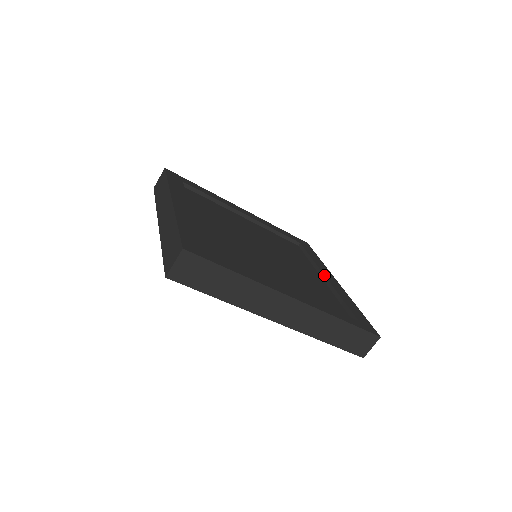
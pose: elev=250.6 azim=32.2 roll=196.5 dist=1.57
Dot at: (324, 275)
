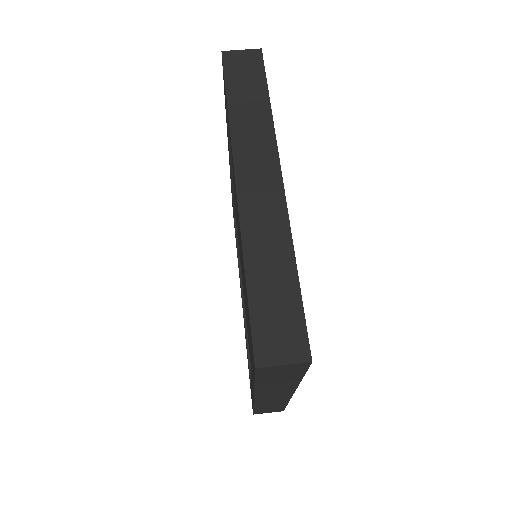
Dot at: occluded
